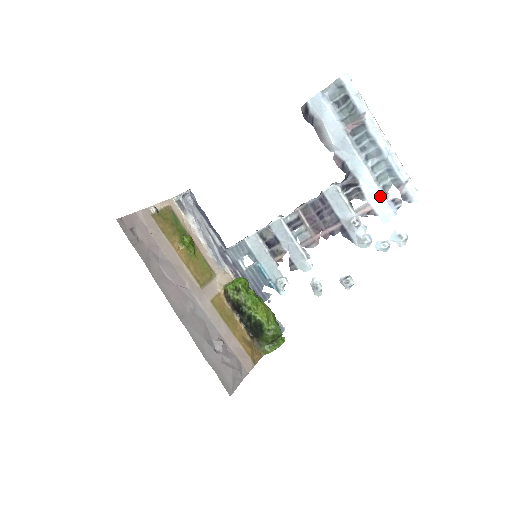
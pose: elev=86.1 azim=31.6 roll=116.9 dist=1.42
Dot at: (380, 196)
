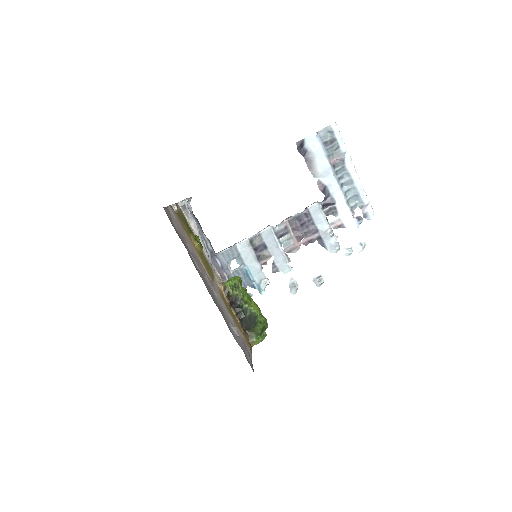
Dot at: (349, 214)
